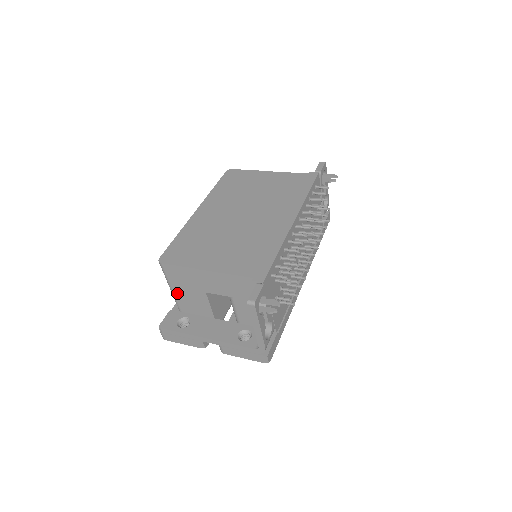
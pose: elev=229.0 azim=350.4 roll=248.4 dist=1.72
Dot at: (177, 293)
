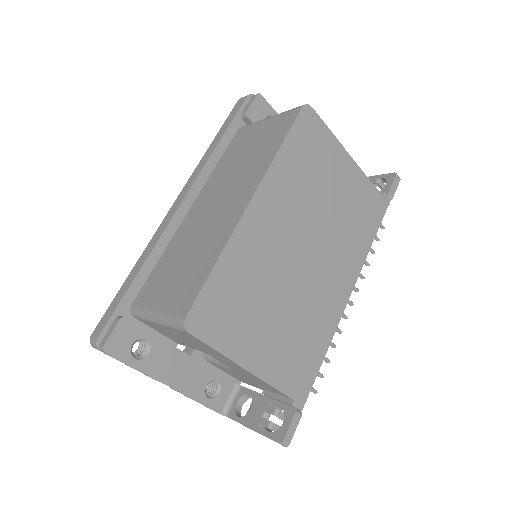
Dot at: (160, 326)
